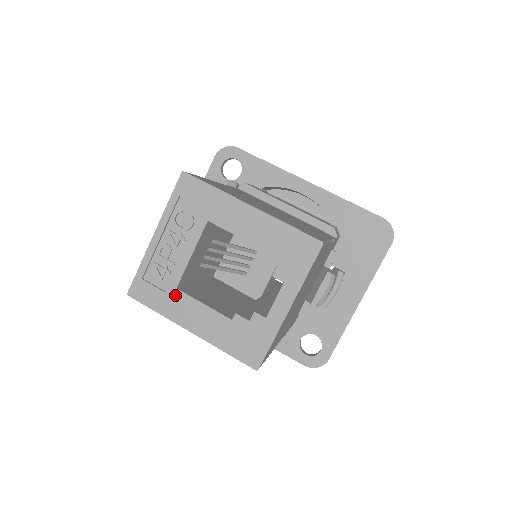
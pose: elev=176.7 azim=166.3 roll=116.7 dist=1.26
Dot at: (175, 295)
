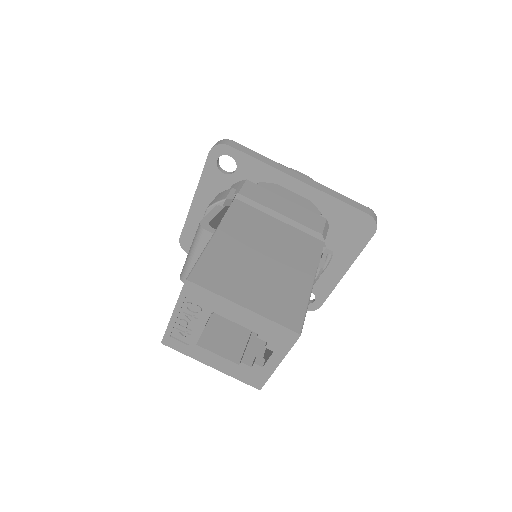
Dot at: (196, 348)
